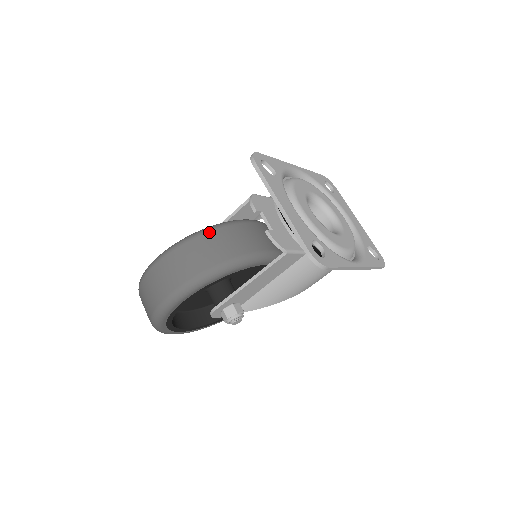
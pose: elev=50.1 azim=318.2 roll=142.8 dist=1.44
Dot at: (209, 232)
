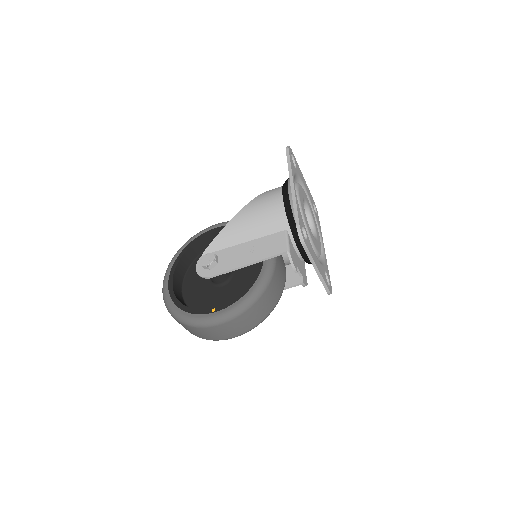
Dot at: (263, 295)
